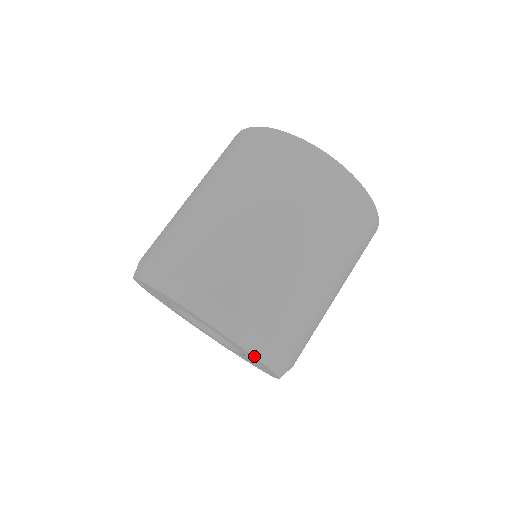
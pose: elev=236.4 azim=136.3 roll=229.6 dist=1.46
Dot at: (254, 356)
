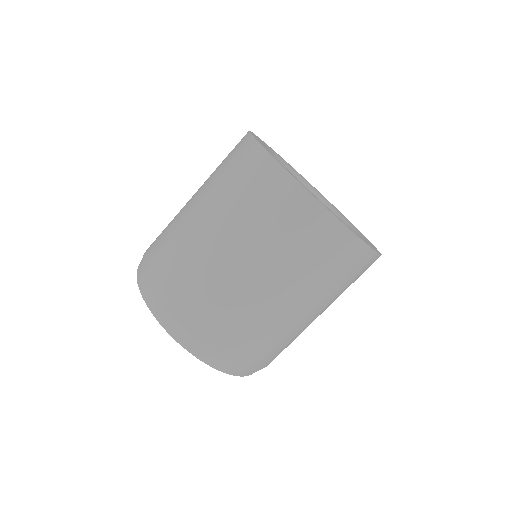
Dot at: occluded
